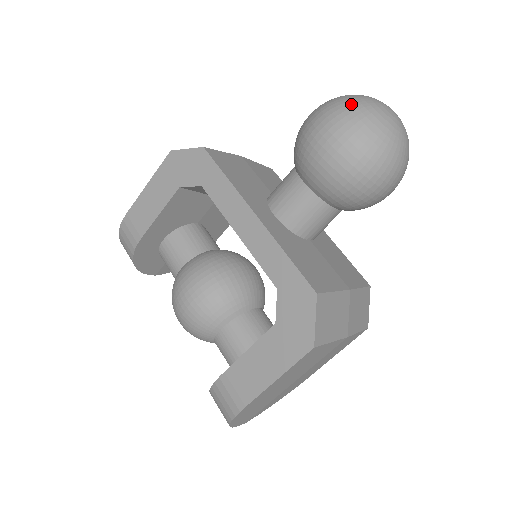
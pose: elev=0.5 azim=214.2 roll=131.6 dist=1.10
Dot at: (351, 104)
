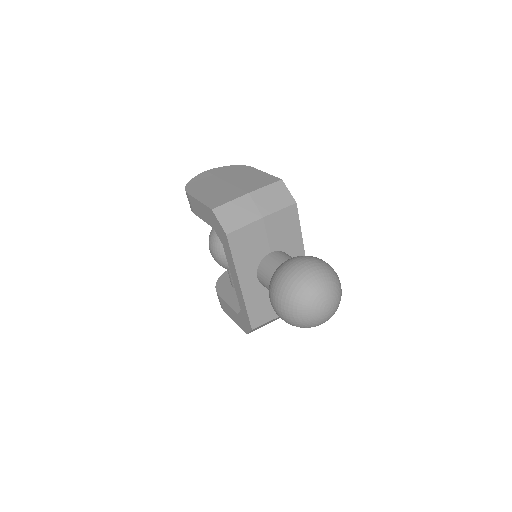
Dot at: (296, 306)
